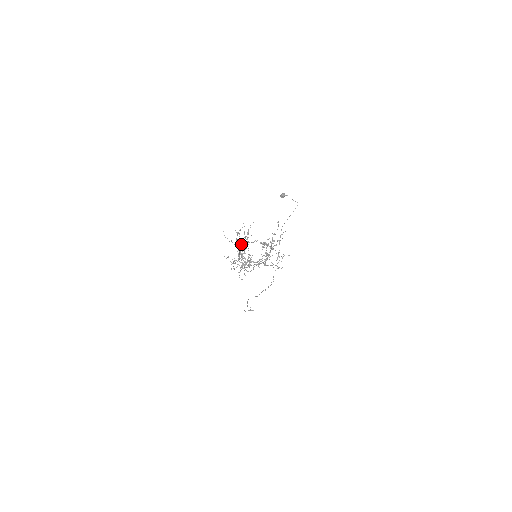
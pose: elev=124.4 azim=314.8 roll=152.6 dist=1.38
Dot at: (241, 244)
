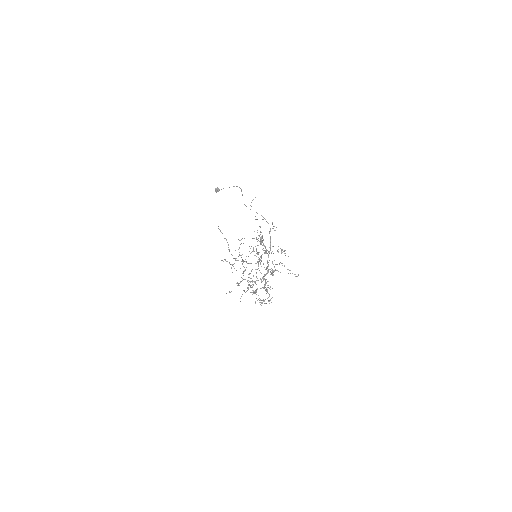
Dot at: (235, 260)
